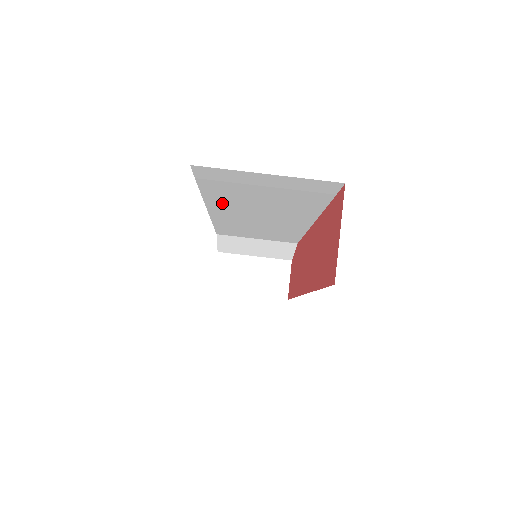
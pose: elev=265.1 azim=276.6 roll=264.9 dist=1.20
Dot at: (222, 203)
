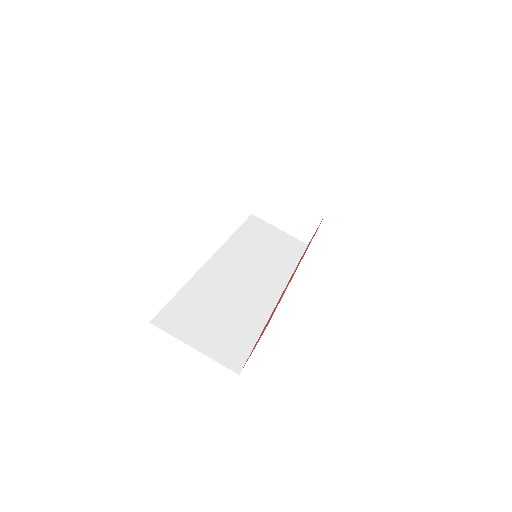
Dot at: occluded
